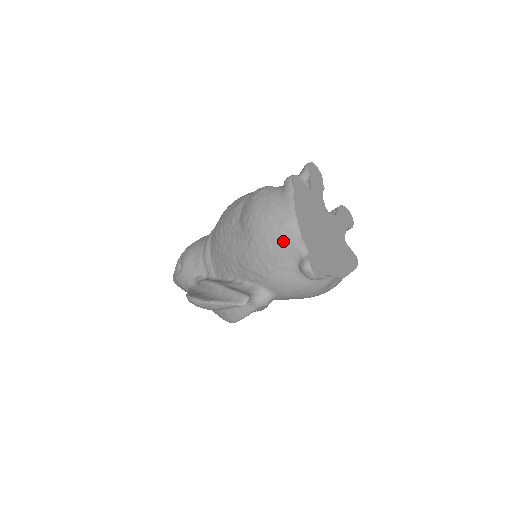
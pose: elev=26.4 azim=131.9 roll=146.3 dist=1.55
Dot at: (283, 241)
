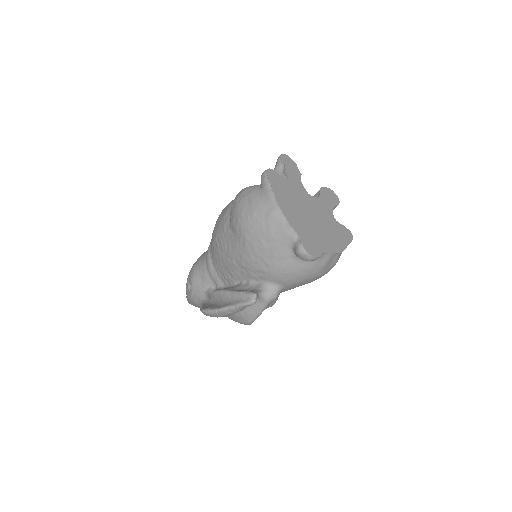
Dot at: (273, 232)
